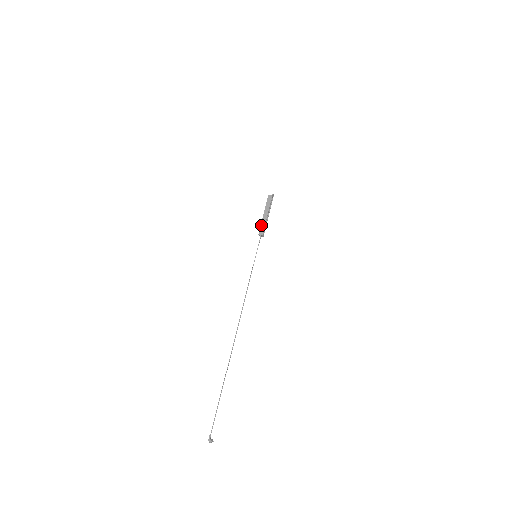
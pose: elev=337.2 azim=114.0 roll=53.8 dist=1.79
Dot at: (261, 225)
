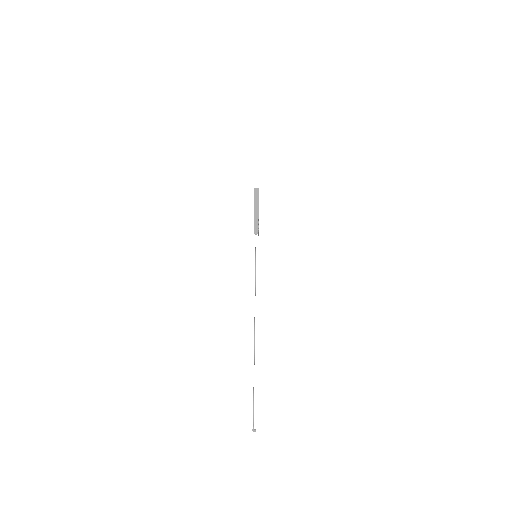
Dot at: (254, 223)
